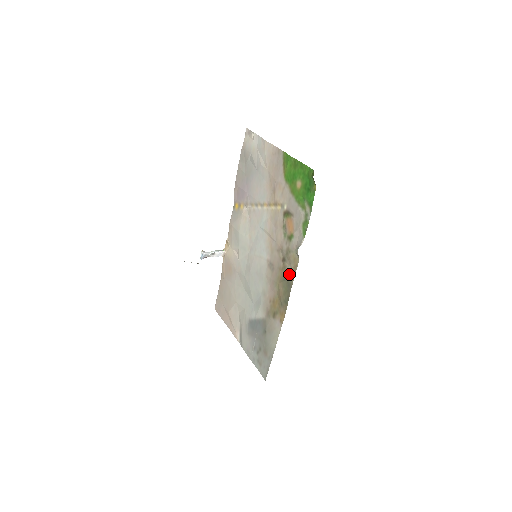
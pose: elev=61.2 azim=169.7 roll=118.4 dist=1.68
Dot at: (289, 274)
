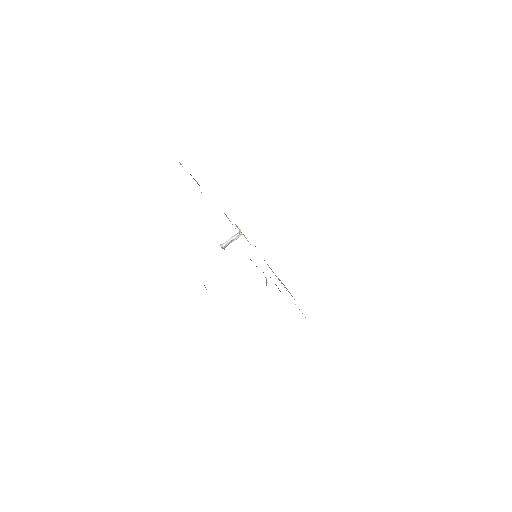
Dot at: occluded
